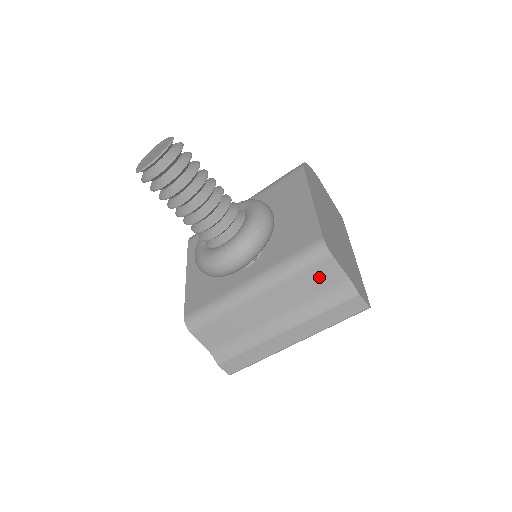
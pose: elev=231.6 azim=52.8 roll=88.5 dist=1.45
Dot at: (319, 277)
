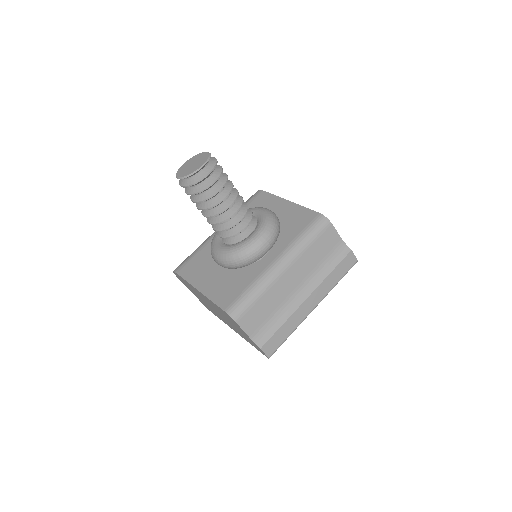
Dot at: (325, 243)
